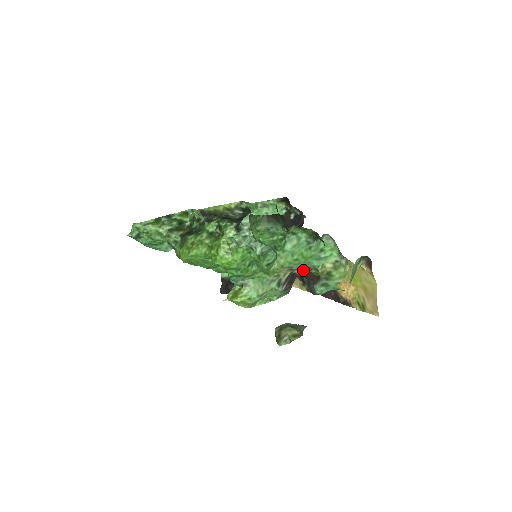
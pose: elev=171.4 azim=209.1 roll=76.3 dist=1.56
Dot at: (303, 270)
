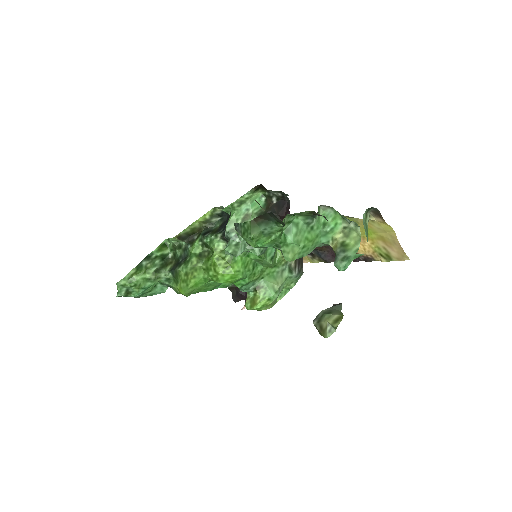
Dot at: occluded
